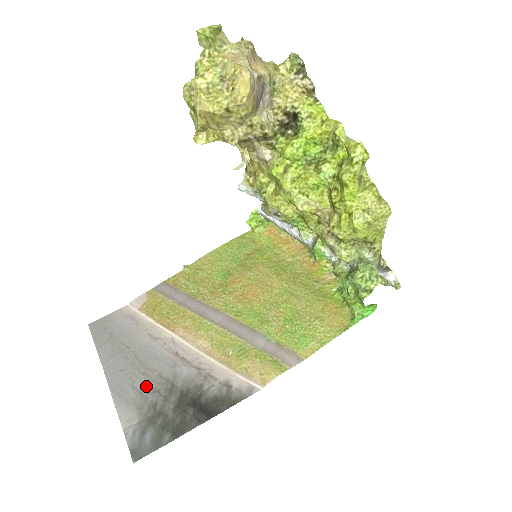
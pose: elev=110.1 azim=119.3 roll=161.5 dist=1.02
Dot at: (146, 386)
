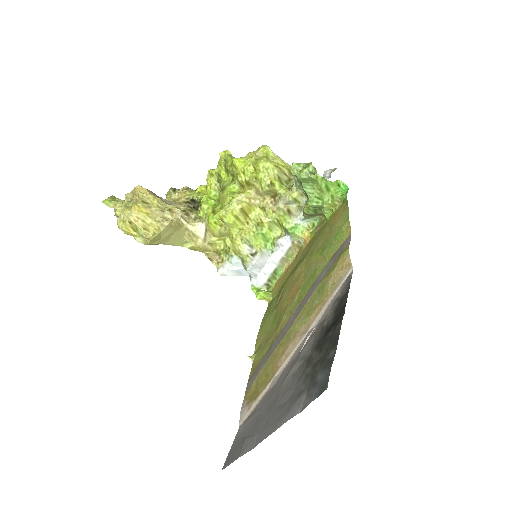
Dot at: (291, 390)
